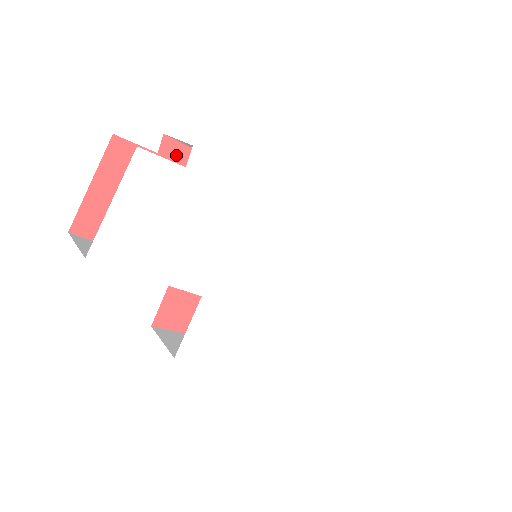
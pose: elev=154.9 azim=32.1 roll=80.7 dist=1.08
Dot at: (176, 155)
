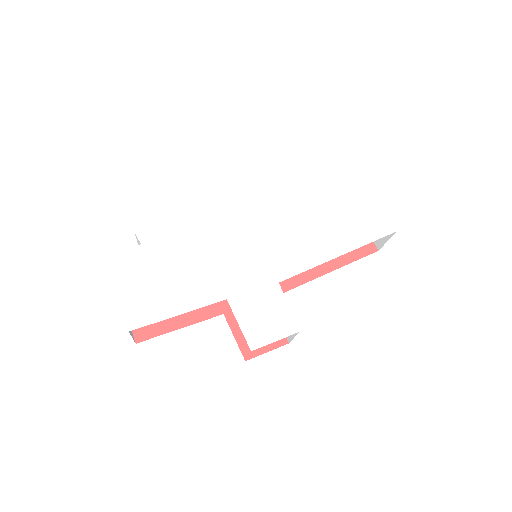
Dot at: occluded
